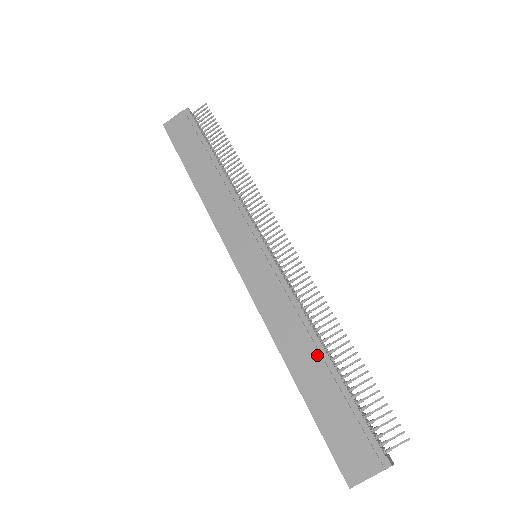
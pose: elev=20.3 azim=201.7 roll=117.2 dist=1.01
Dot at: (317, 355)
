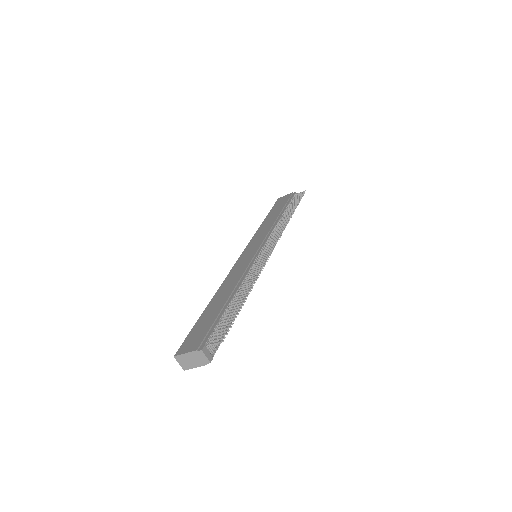
Dot at: (228, 296)
